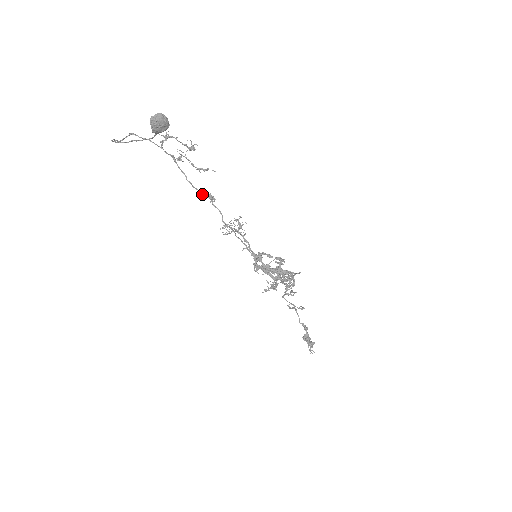
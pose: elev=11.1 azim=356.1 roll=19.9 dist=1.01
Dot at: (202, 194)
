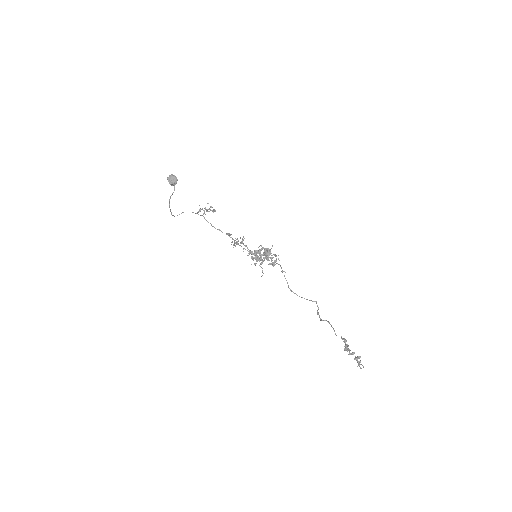
Dot at: (222, 232)
